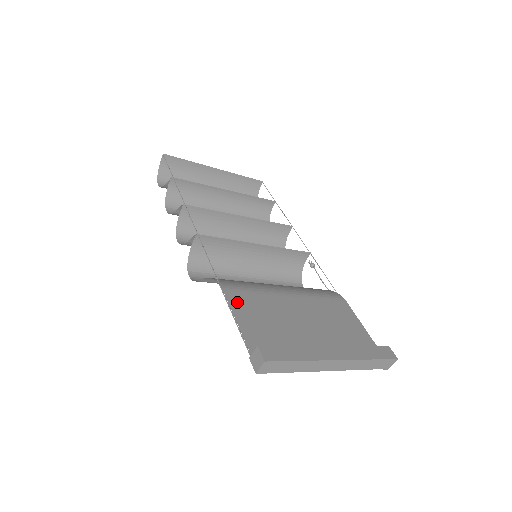
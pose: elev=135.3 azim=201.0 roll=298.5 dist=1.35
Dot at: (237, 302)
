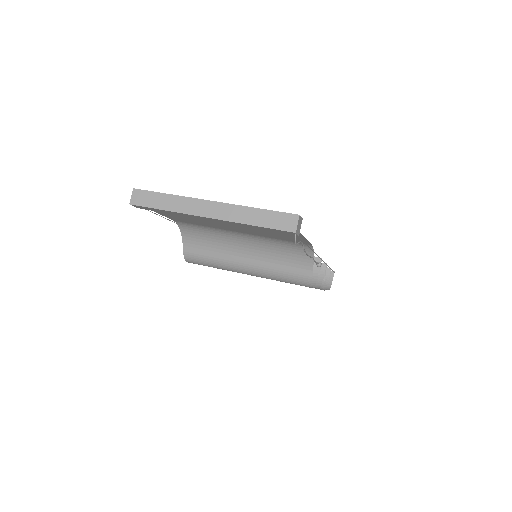
Dot at: (175, 219)
